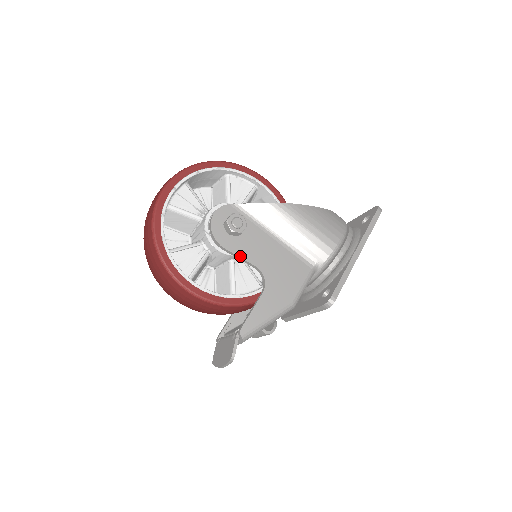
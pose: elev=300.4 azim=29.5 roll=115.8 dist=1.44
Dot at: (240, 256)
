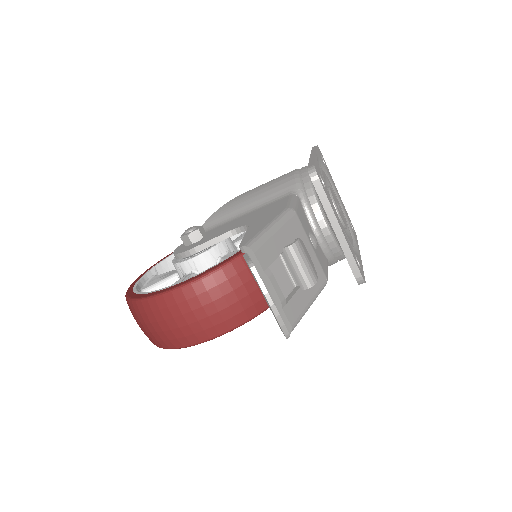
Dot at: (211, 239)
